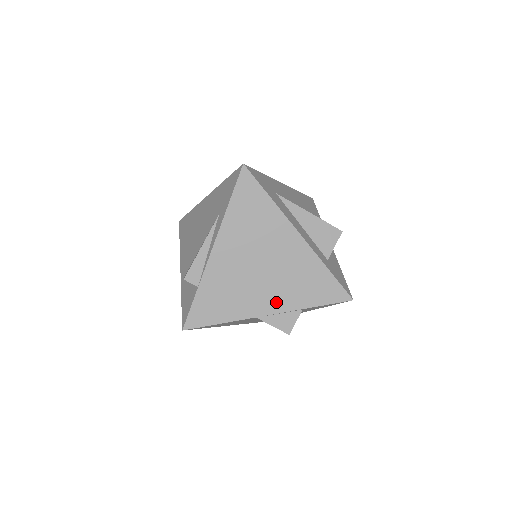
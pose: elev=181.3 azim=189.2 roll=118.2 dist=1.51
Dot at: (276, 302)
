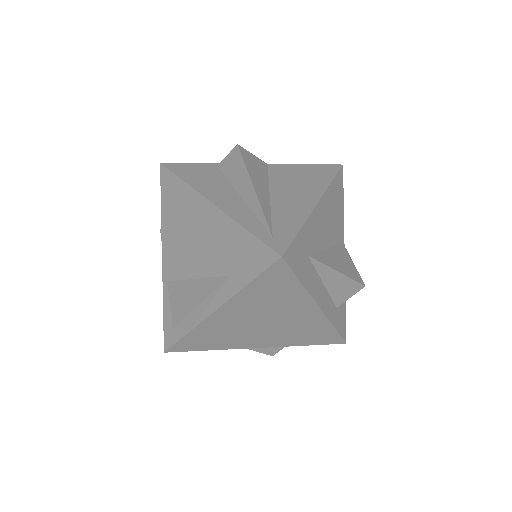
Dot at: (269, 342)
